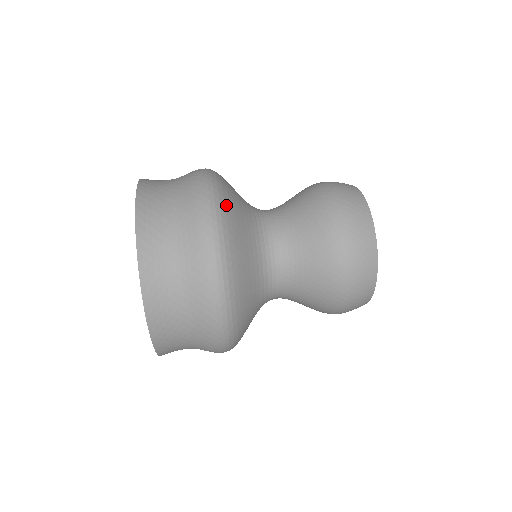
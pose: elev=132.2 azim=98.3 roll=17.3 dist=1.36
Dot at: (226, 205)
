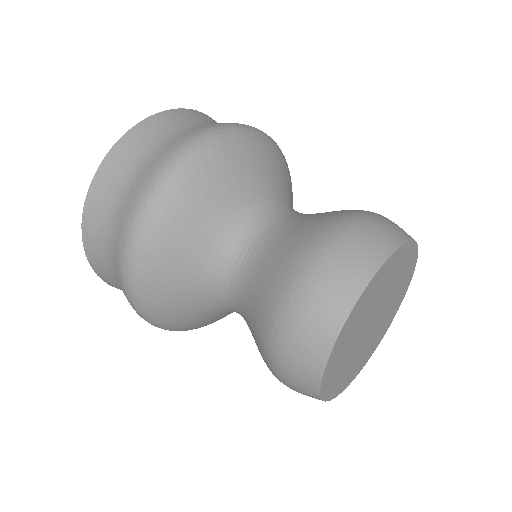
Dot at: (248, 142)
